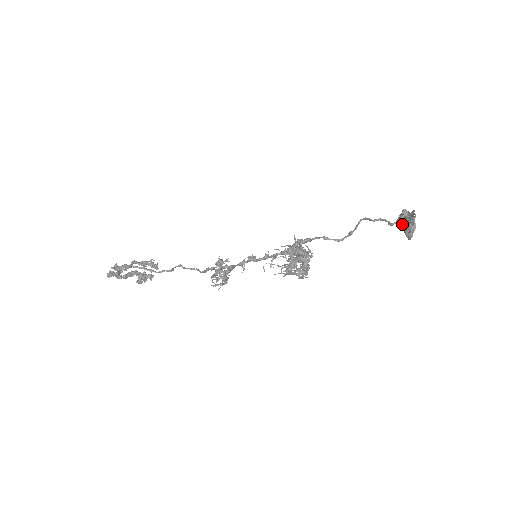
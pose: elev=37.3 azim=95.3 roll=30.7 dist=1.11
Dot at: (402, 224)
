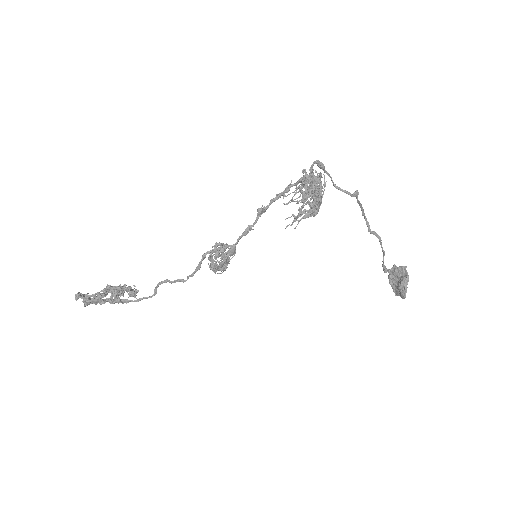
Dot at: (394, 282)
